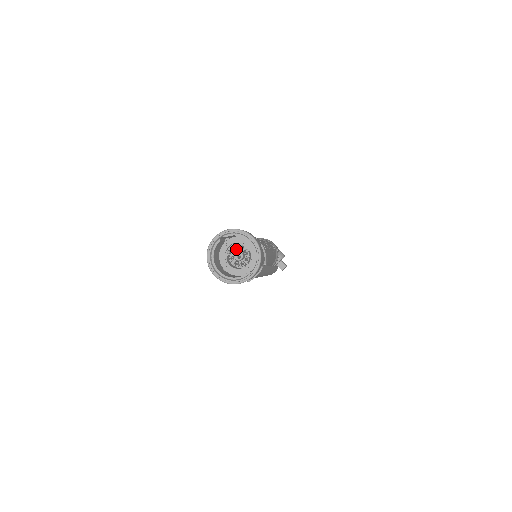
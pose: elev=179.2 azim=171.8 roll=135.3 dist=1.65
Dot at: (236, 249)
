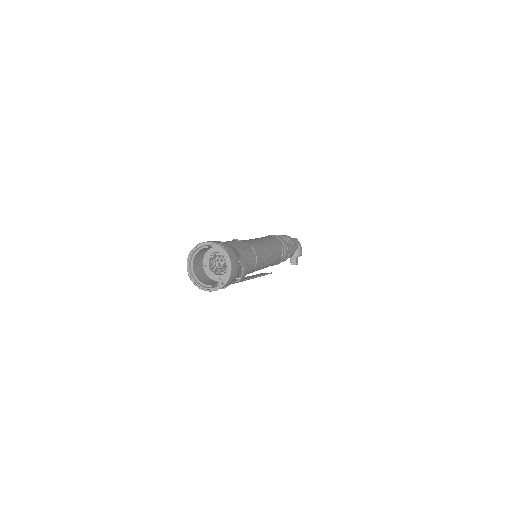
Dot at: (221, 258)
